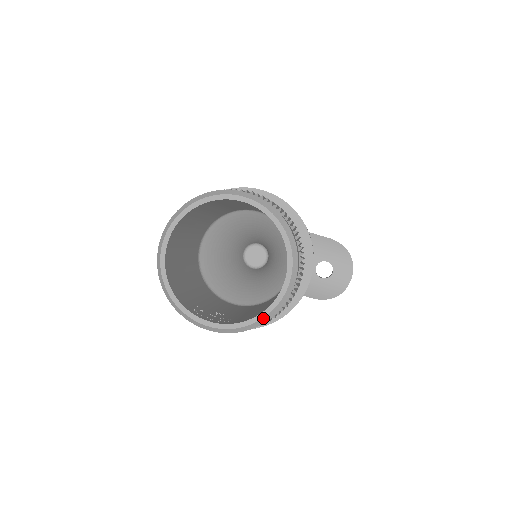
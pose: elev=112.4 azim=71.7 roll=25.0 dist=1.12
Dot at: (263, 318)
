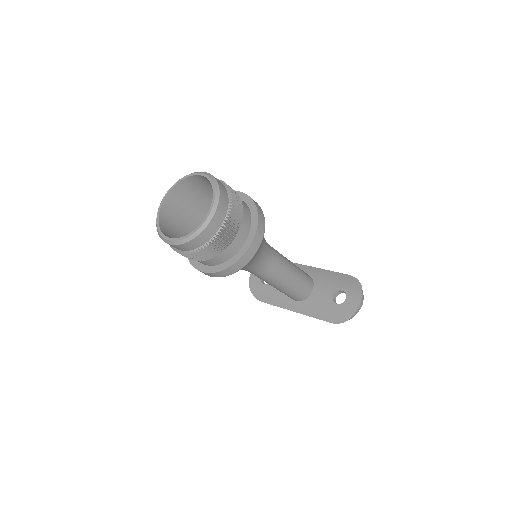
Dot at: (196, 232)
